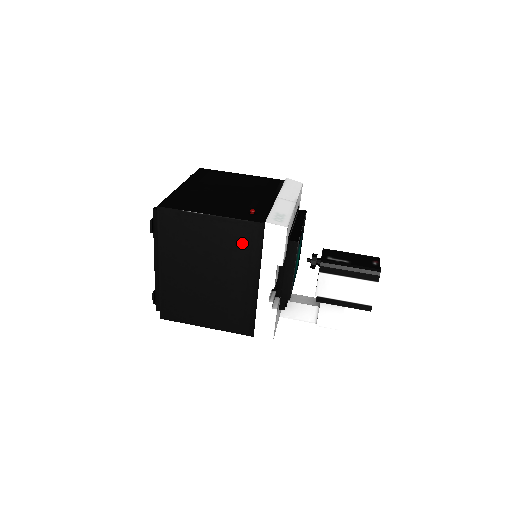
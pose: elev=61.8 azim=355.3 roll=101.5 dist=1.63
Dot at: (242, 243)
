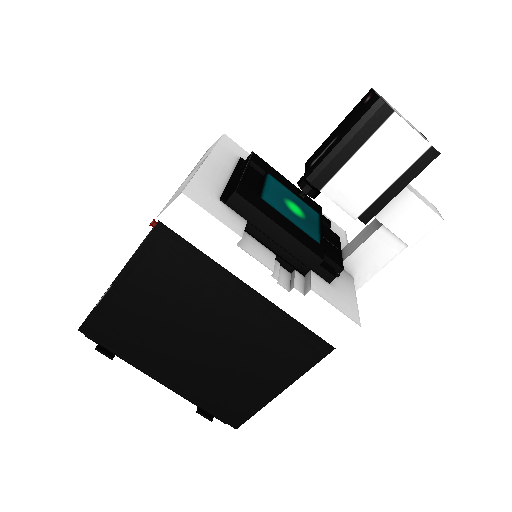
Dot at: (177, 268)
